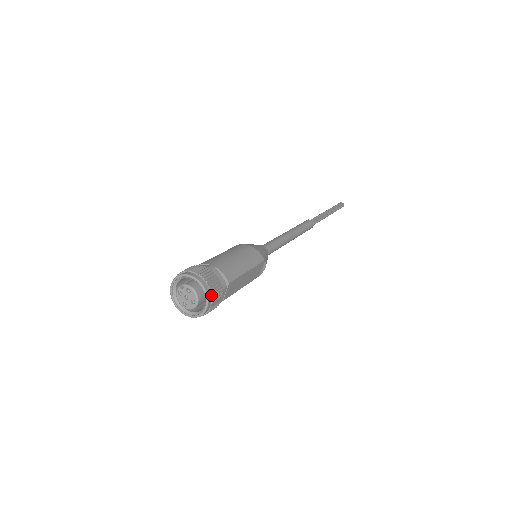
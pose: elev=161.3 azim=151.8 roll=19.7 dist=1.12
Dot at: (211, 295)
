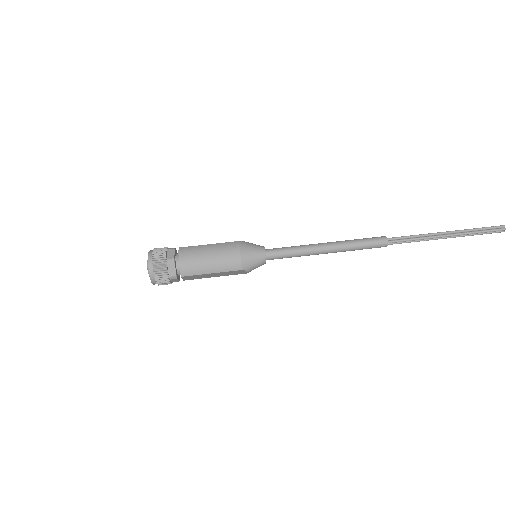
Dot at: (155, 280)
